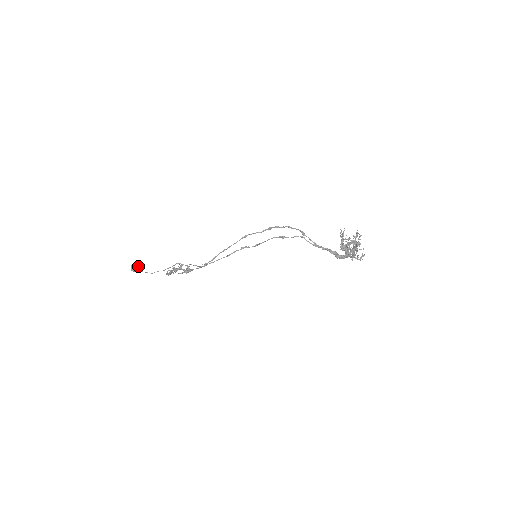
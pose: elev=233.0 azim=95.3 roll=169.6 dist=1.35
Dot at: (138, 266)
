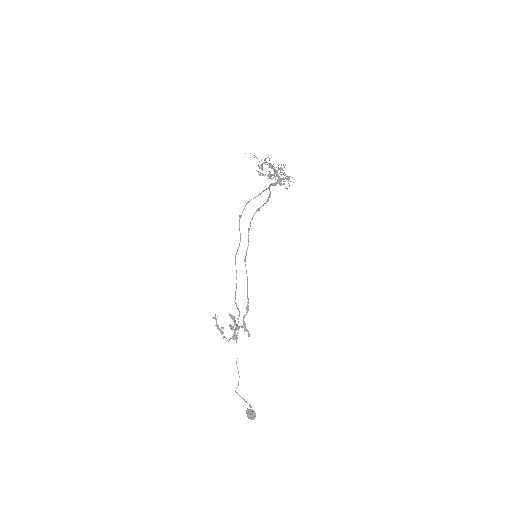
Dot at: (252, 410)
